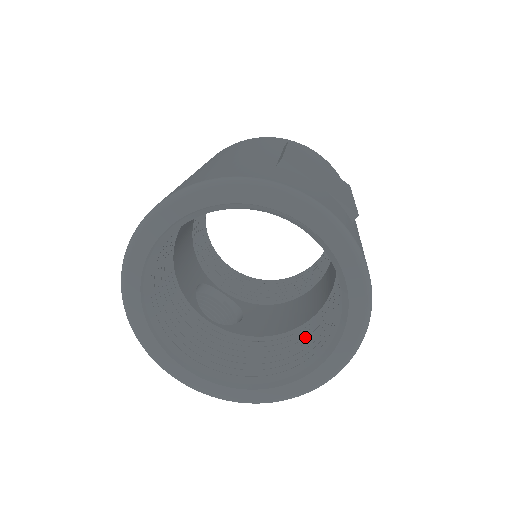
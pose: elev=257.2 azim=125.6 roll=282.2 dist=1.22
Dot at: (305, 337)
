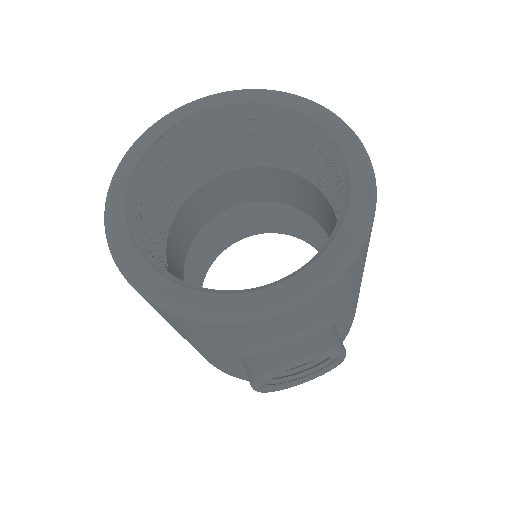
Dot at: occluded
